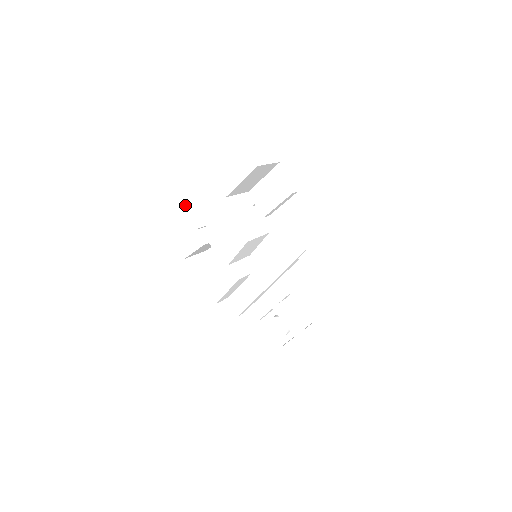
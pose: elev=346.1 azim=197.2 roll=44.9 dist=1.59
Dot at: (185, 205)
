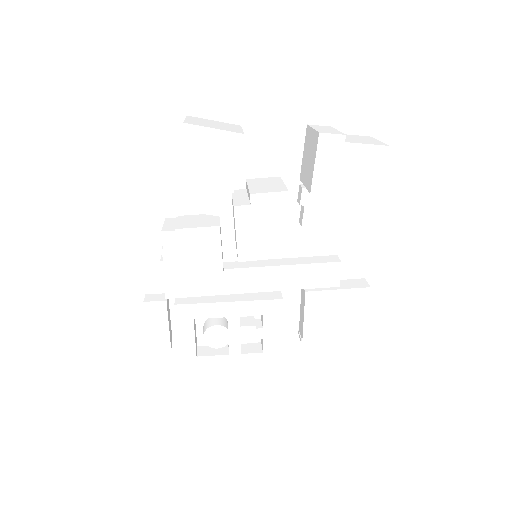
Dot at: occluded
